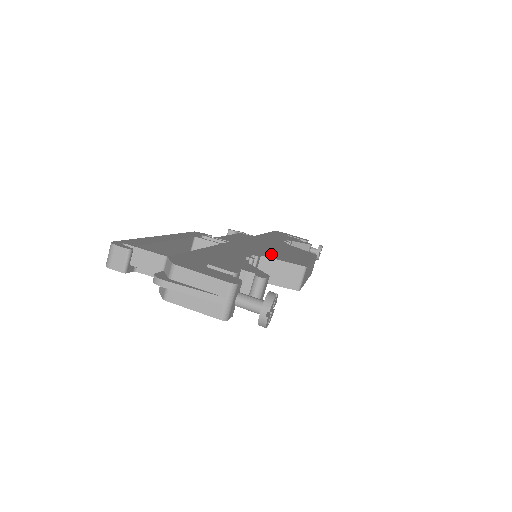
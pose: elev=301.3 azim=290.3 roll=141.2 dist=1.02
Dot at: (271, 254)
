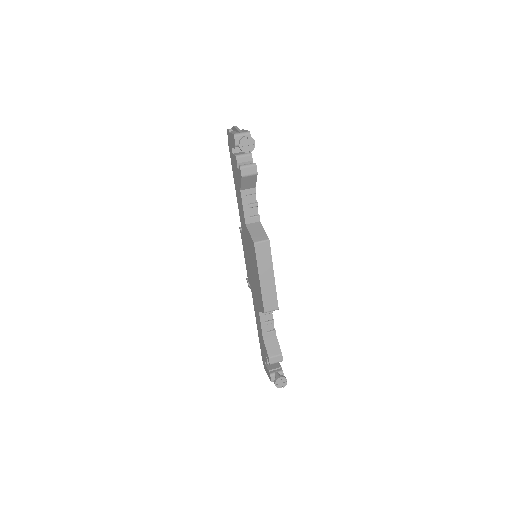
Dot at: occluded
